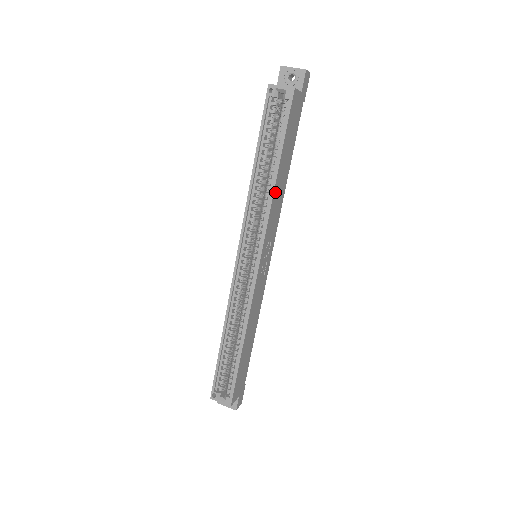
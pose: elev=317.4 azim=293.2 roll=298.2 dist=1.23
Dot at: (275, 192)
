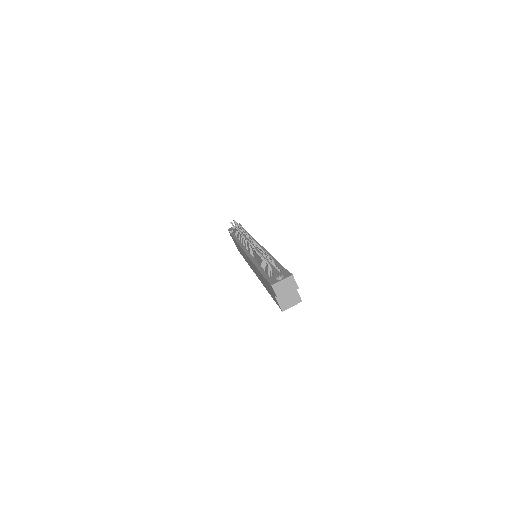
Dot at: occluded
